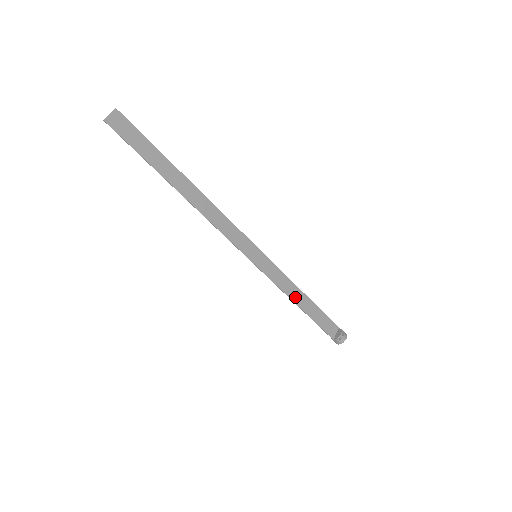
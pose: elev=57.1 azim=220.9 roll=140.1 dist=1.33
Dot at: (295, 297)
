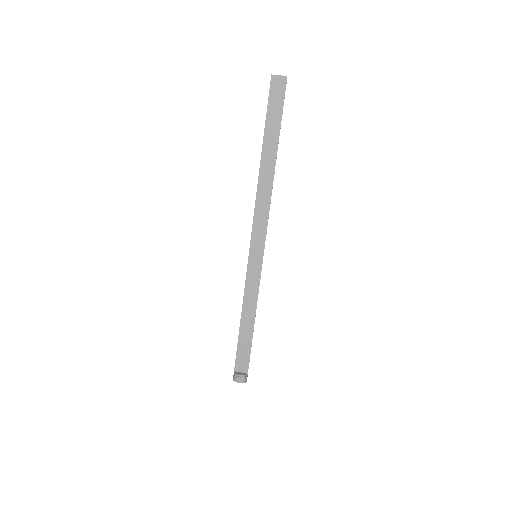
Dot at: (246, 312)
